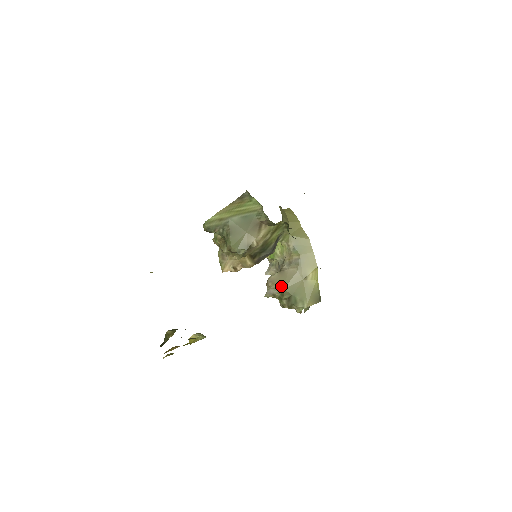
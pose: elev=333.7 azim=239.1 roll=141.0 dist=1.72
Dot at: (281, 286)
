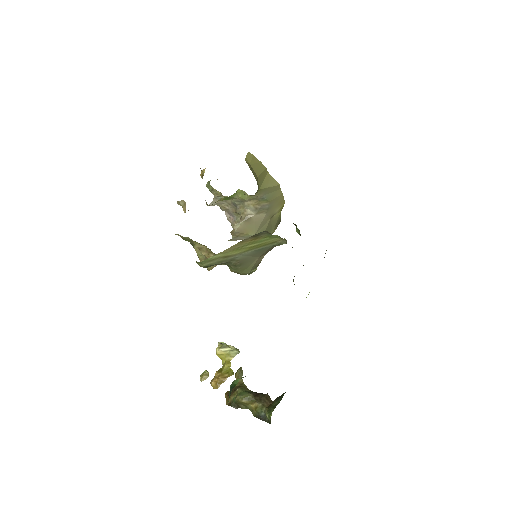
Dot at: (251, 234)
